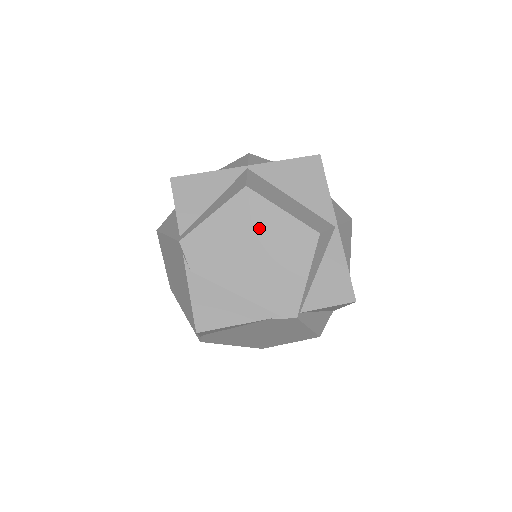
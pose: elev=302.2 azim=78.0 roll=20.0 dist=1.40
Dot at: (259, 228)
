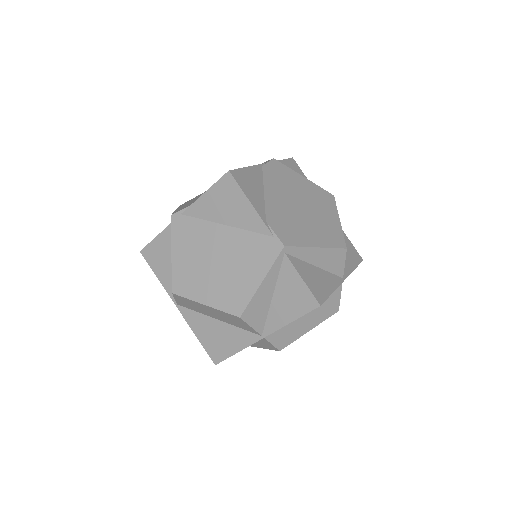
Dot at: occluded
